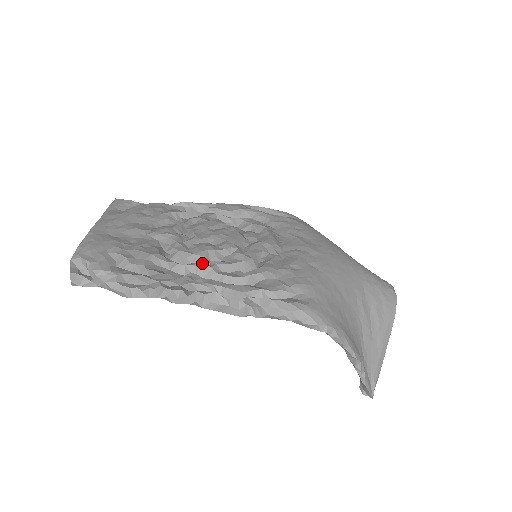
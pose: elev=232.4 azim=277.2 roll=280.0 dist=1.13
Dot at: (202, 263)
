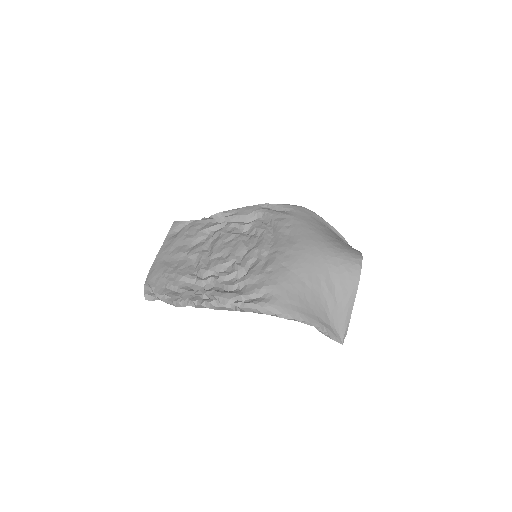
Dot at: (212, 277)
